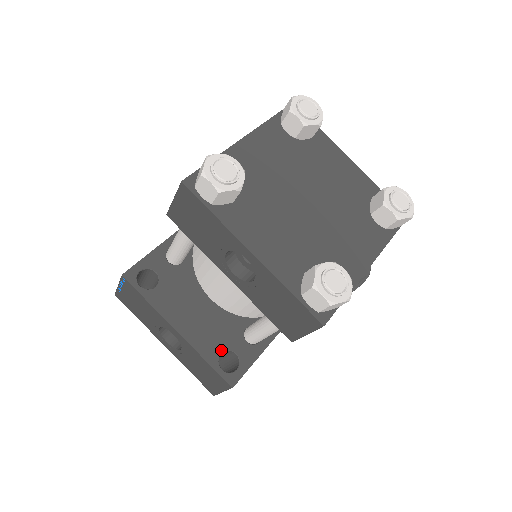
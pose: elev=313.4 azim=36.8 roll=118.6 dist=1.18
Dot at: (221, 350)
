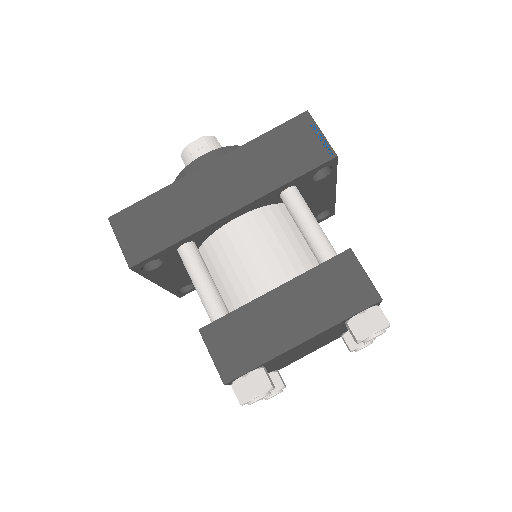
Dot at: occluded
